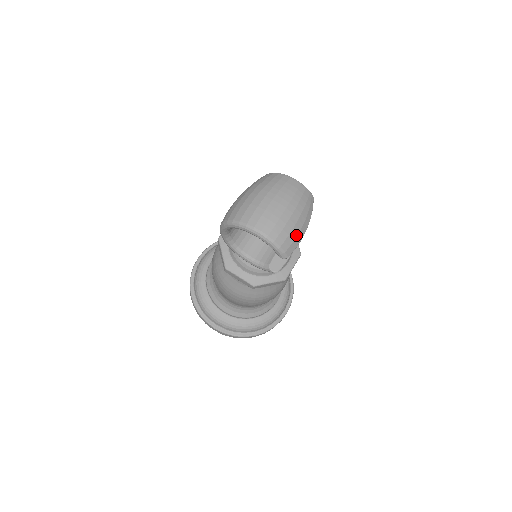
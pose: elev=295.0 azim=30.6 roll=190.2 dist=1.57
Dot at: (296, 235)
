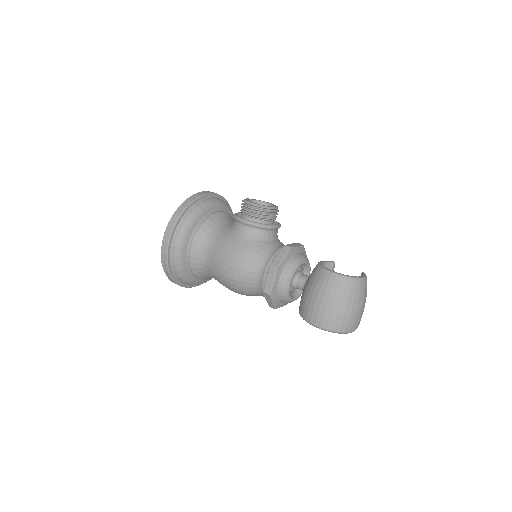
Dot at: occluded
